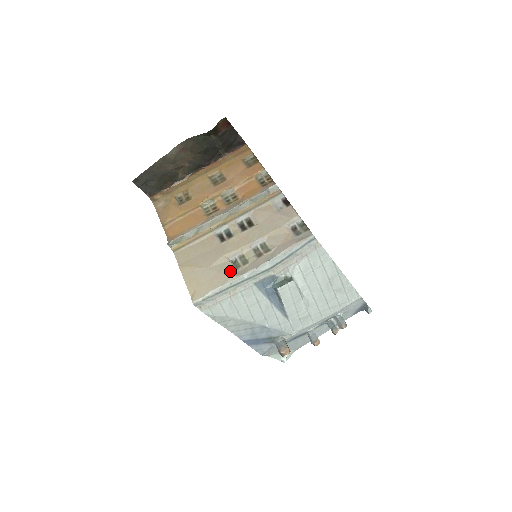
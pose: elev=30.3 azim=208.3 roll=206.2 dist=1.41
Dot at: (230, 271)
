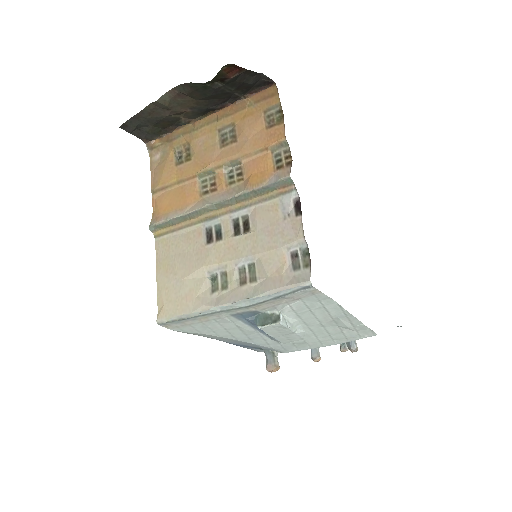
Dot at: (204, 294)
